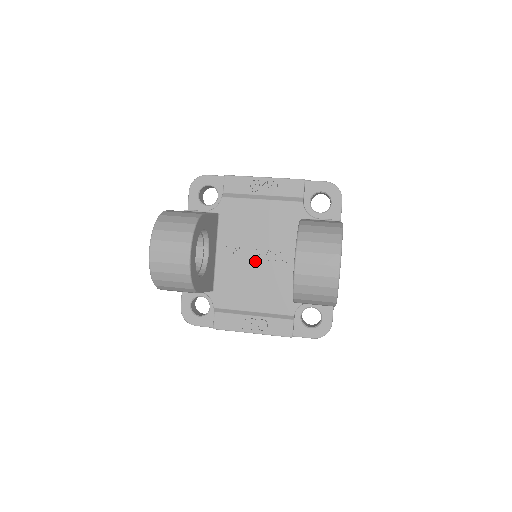
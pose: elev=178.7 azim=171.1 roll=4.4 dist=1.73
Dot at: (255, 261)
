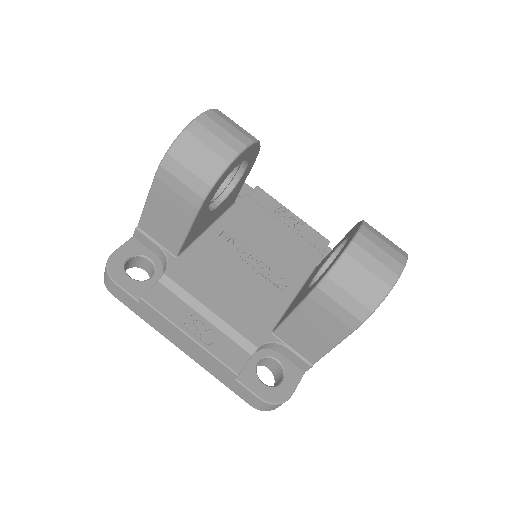
Dot at: (246, 265)
